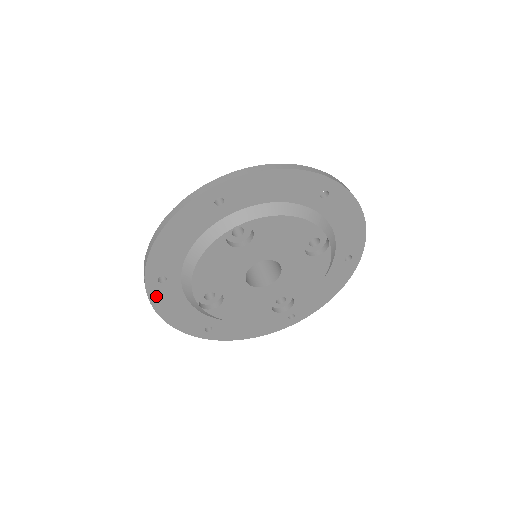
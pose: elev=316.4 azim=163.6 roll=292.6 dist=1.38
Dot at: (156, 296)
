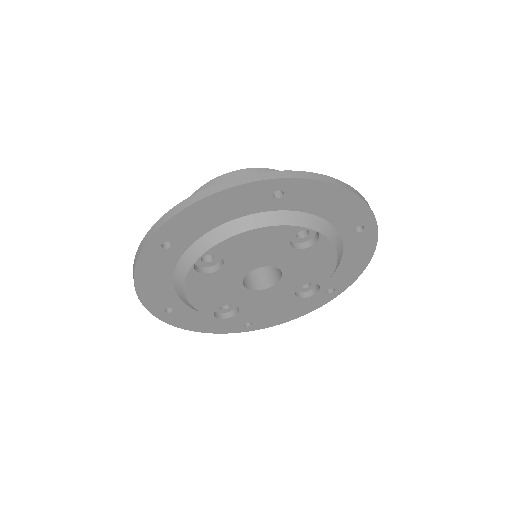
Dot at: (175, 321)
